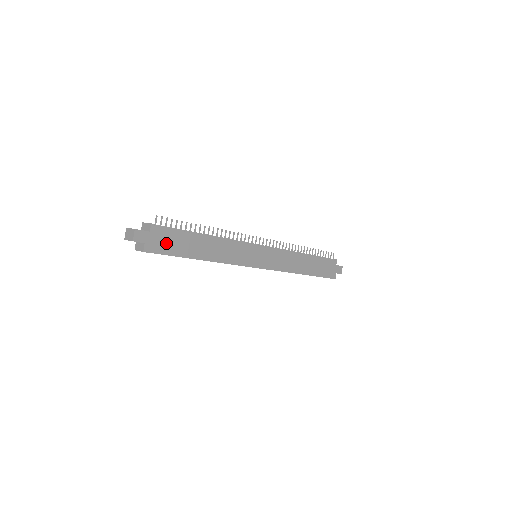
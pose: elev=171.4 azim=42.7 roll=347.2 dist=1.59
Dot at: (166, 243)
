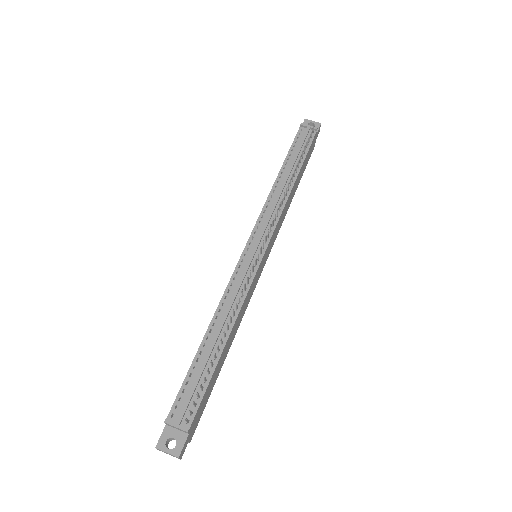
Dot at: (201, 408)
